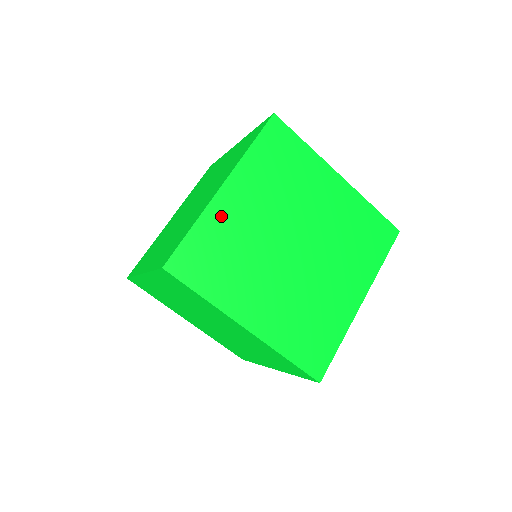
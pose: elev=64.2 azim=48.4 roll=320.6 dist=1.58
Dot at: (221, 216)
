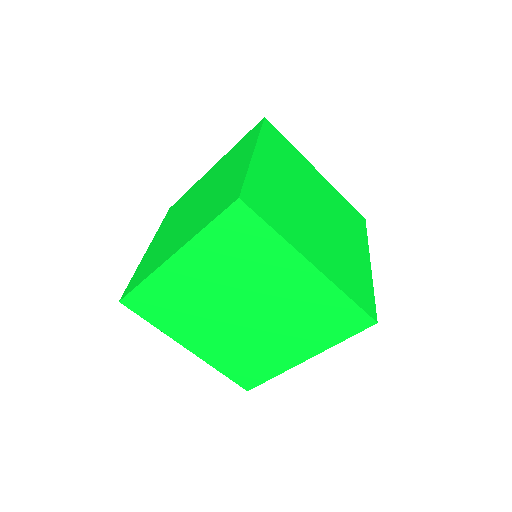
Dot at: (262, 172)
